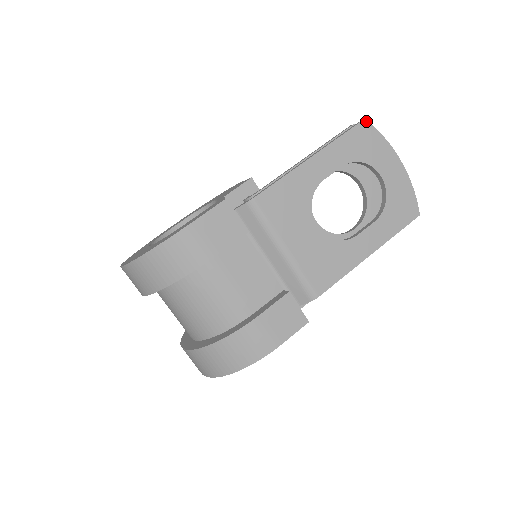
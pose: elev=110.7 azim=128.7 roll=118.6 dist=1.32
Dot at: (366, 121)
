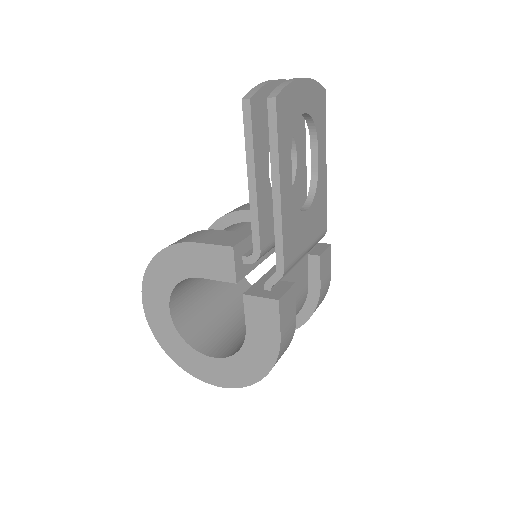
Dot at: (277, 97)
